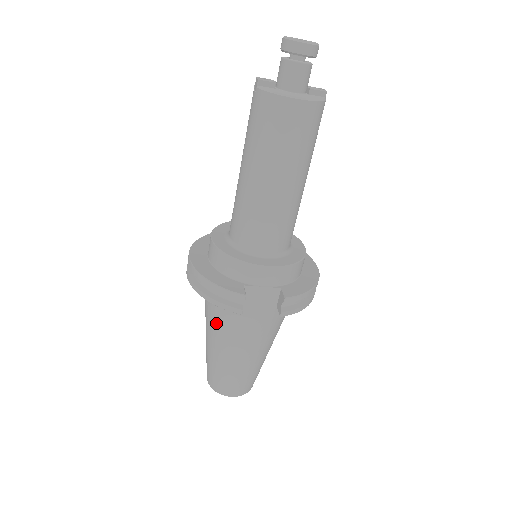
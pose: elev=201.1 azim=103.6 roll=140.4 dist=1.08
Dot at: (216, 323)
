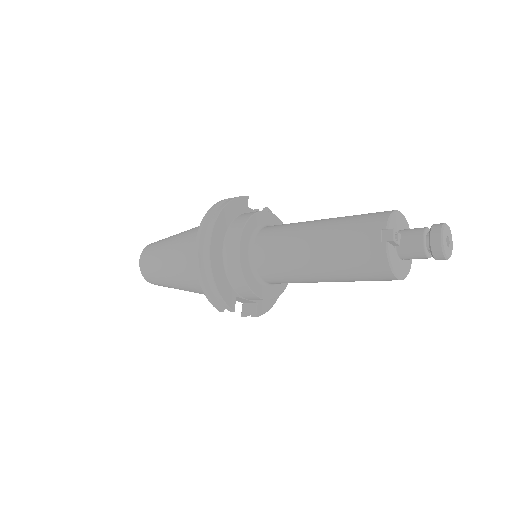
Dot at: (189, 276)
